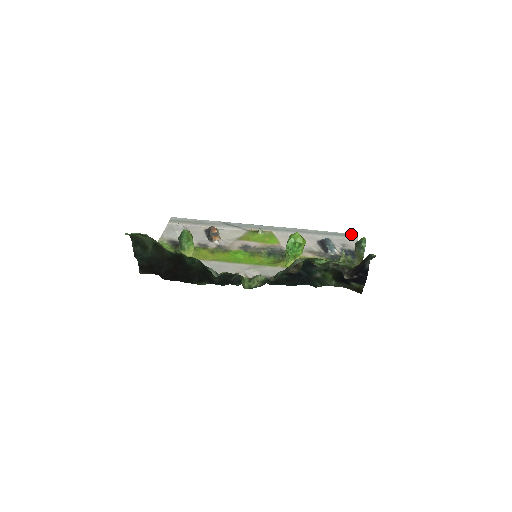
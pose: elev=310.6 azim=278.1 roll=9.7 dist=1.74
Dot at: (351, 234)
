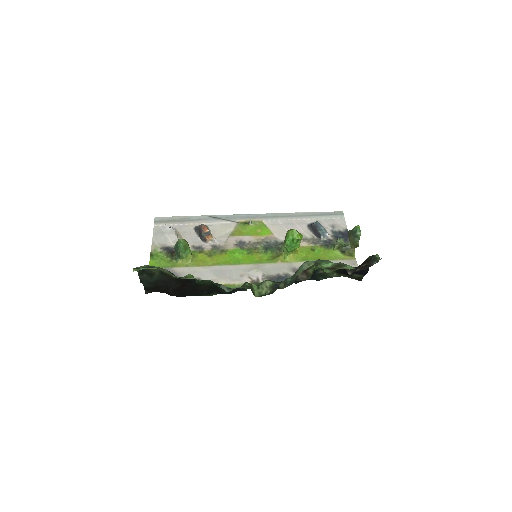
Dot at: (337, 212)
